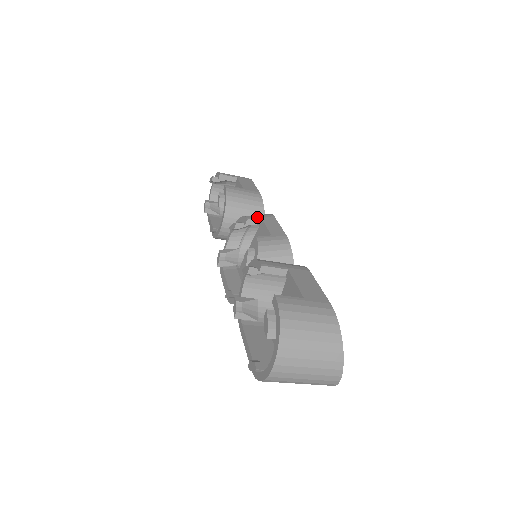
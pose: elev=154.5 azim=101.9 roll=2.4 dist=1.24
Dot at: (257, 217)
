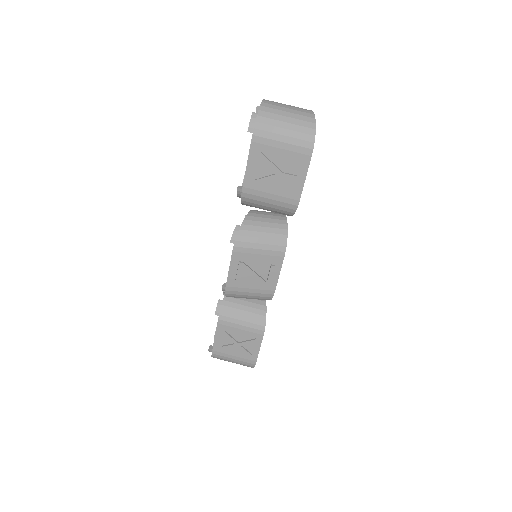
Dot at: occluded
